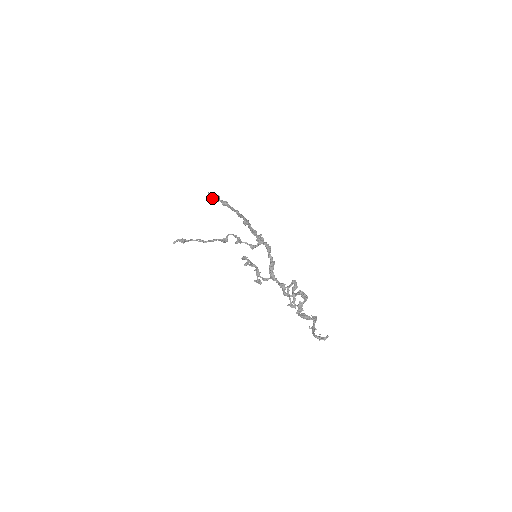
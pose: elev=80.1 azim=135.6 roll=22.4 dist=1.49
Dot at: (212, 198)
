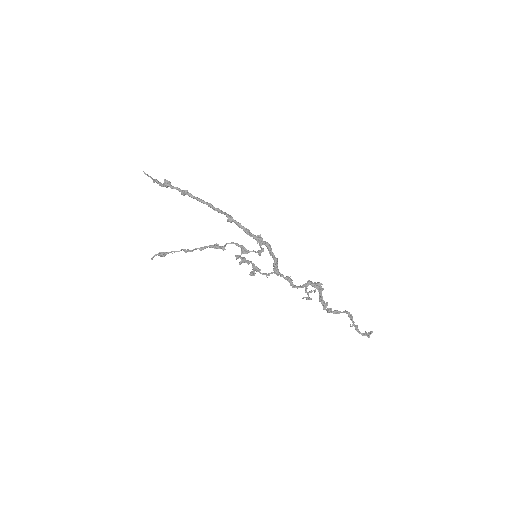
Dot at: (159, 184)
